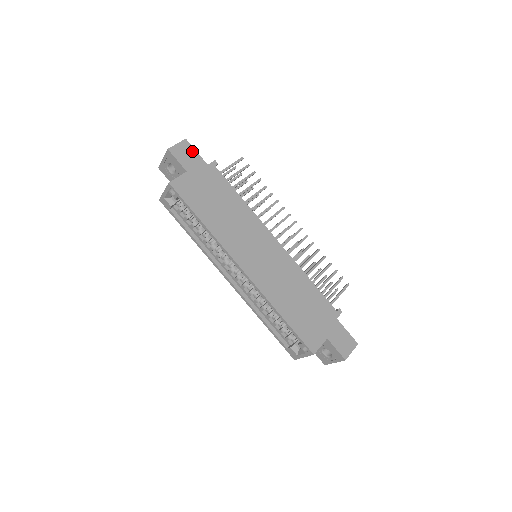
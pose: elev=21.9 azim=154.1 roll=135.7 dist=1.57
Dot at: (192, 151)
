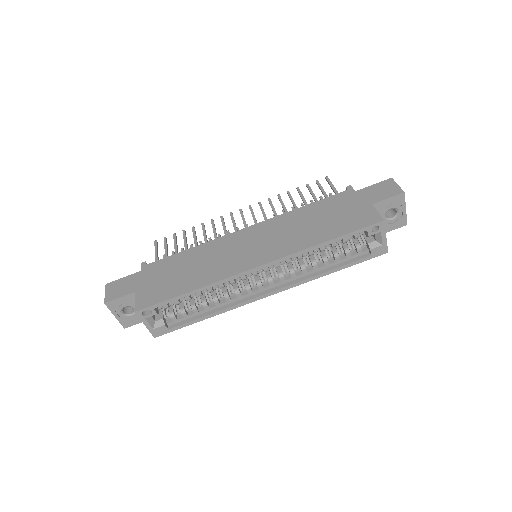
Dot at: (120, 282)
